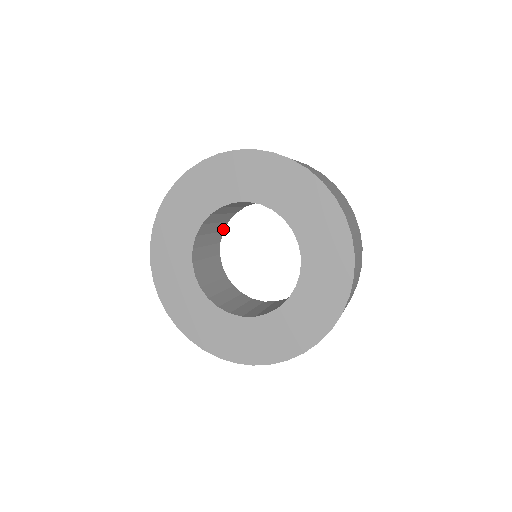
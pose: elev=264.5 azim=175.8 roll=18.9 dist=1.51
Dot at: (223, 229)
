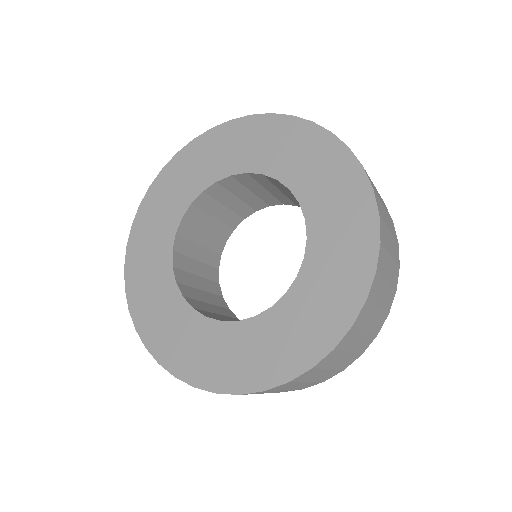
Dot at: (235, 225)
